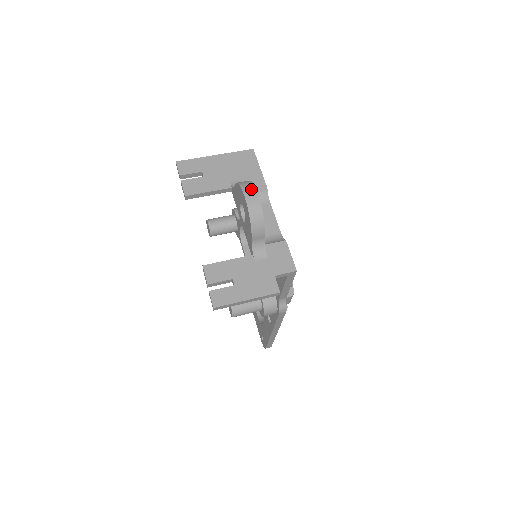
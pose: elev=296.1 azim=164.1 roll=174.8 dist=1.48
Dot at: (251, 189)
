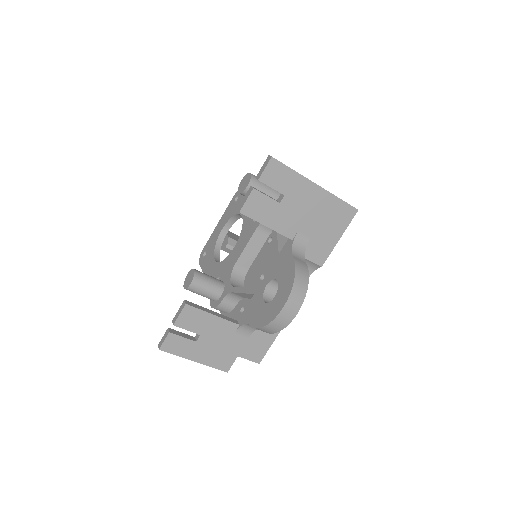
Dot at: (297, 303)
